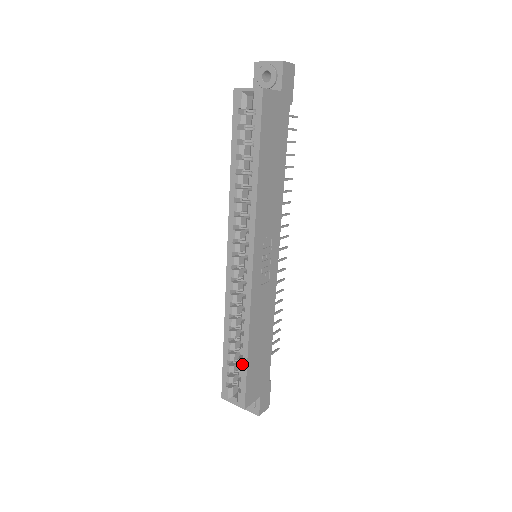
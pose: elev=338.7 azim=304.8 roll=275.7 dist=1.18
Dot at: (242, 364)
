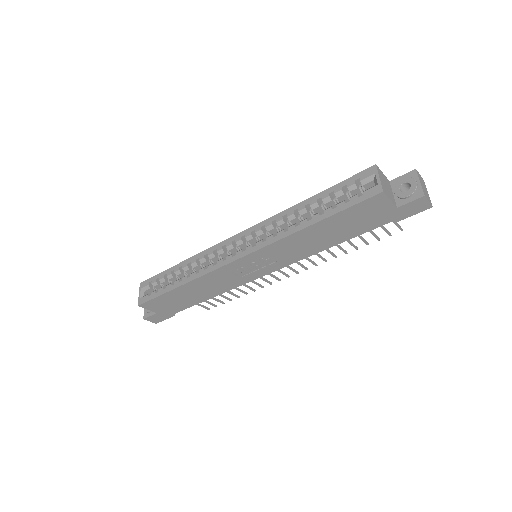
Dot at: (167, 287)
